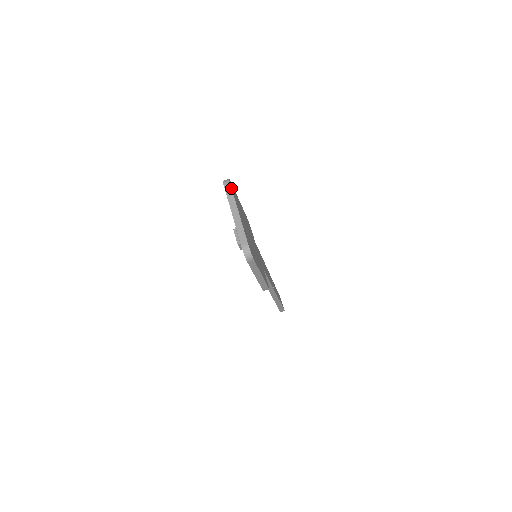
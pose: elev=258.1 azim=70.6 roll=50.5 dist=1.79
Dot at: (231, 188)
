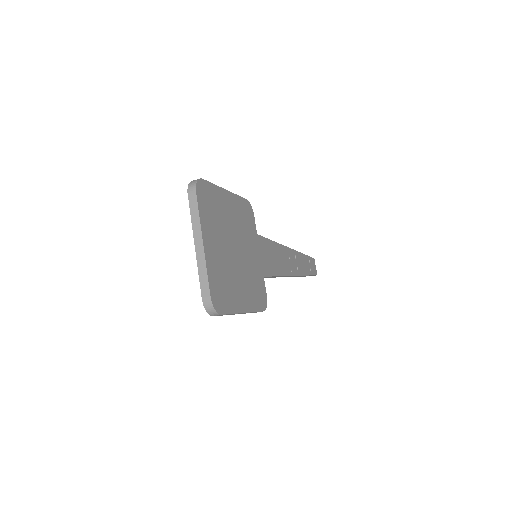
Dot at: (196, 201)
